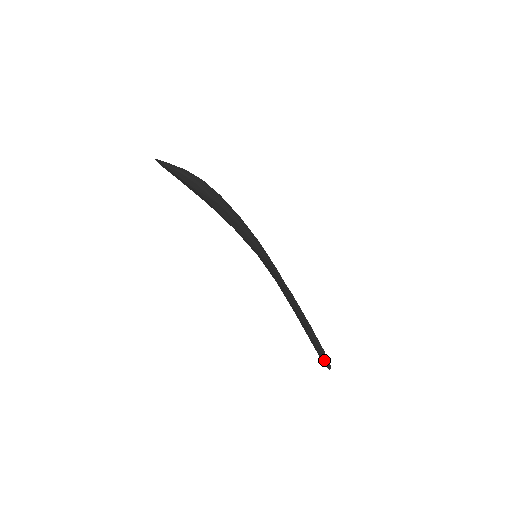
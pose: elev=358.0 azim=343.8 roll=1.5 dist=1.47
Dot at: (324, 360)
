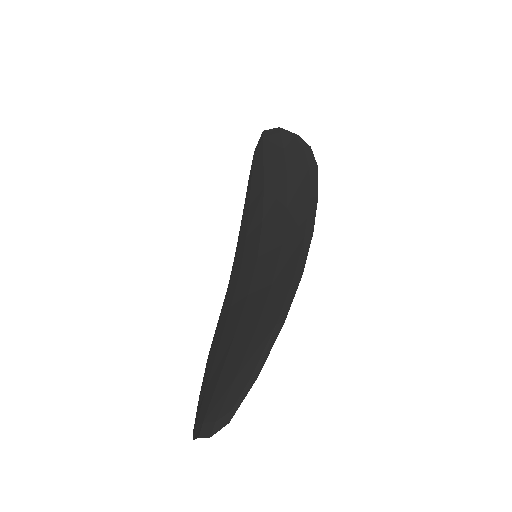
Dot at: (224, 410)
